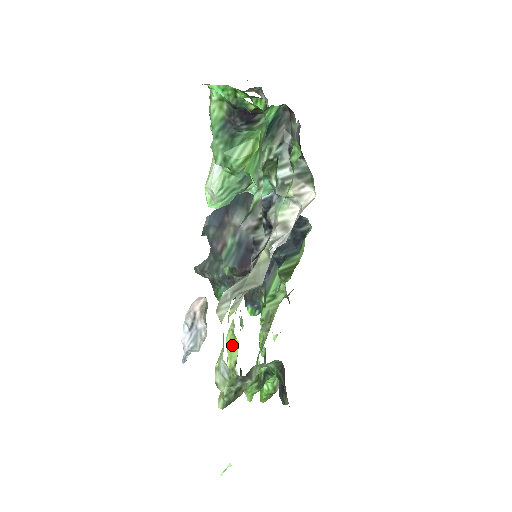
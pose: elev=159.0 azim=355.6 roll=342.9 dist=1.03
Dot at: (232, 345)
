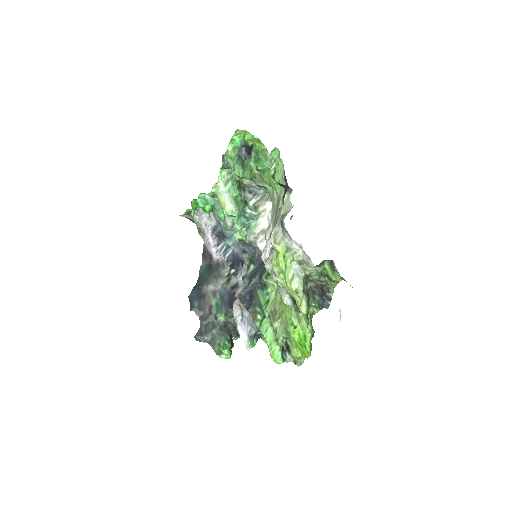
Dot at: occluded
